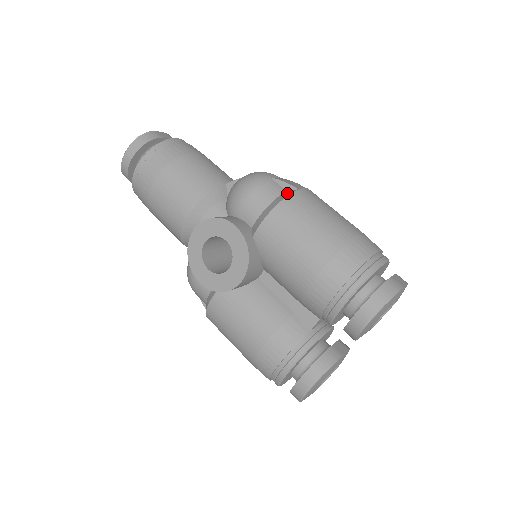
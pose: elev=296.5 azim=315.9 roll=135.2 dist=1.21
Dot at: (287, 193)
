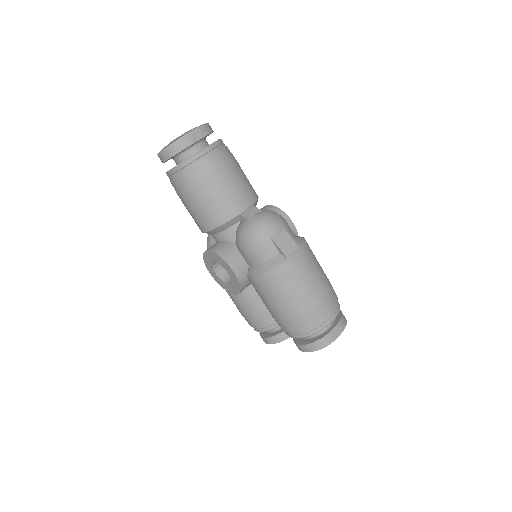
Dot at: (277, 261)
